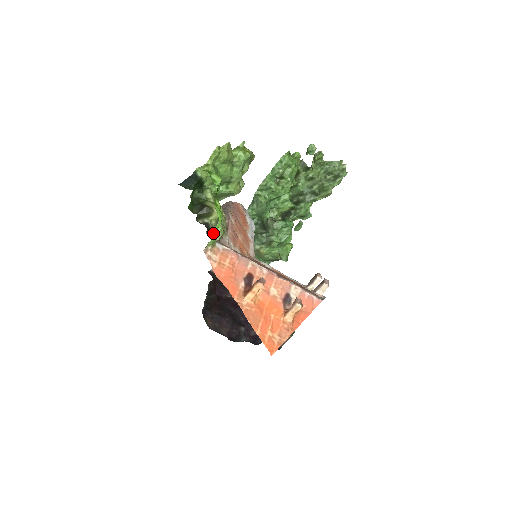
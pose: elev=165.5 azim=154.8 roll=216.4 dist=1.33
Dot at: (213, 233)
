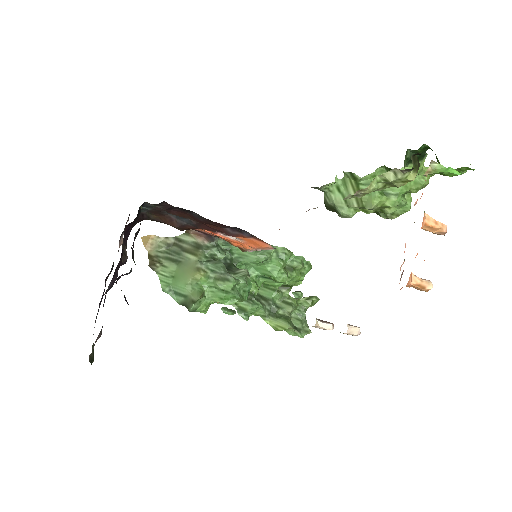
Dot at: (448, 168)
